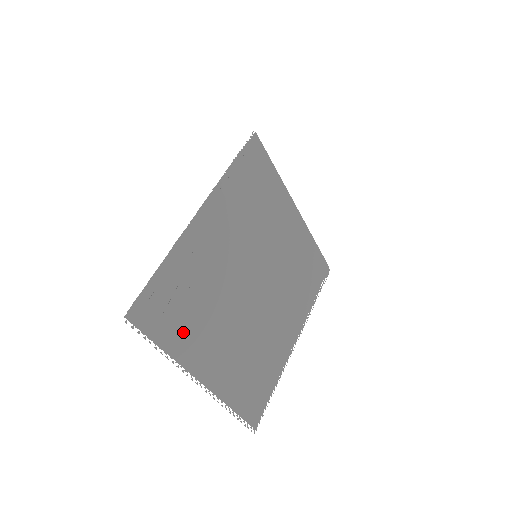
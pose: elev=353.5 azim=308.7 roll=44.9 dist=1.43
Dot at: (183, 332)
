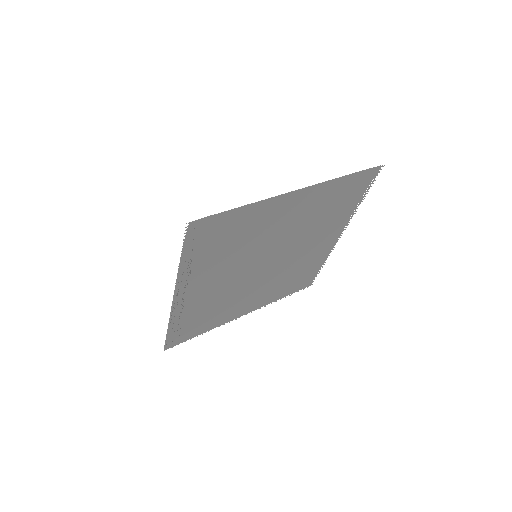
Dot at: (212, 321)
